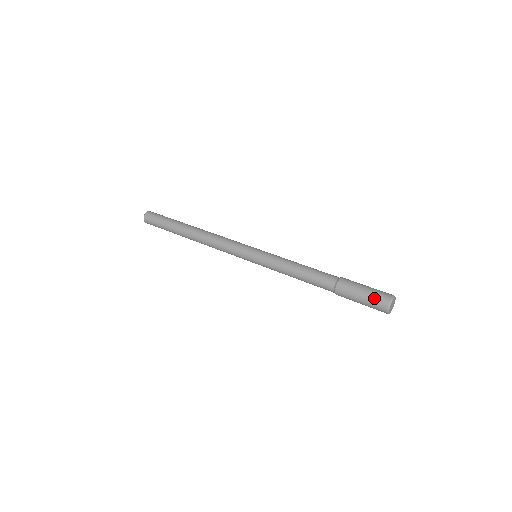
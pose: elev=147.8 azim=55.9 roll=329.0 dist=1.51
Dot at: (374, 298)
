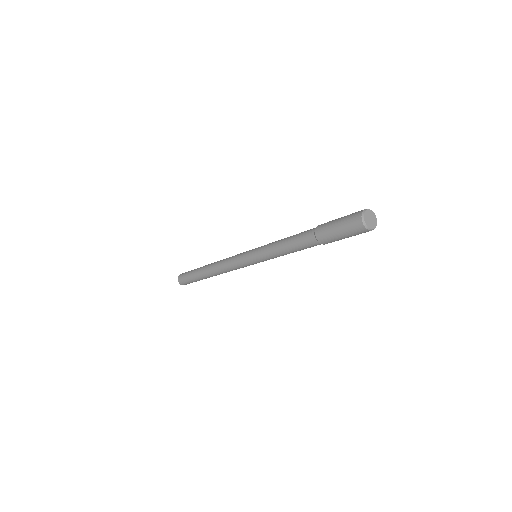
Dot at: (348, 216)
